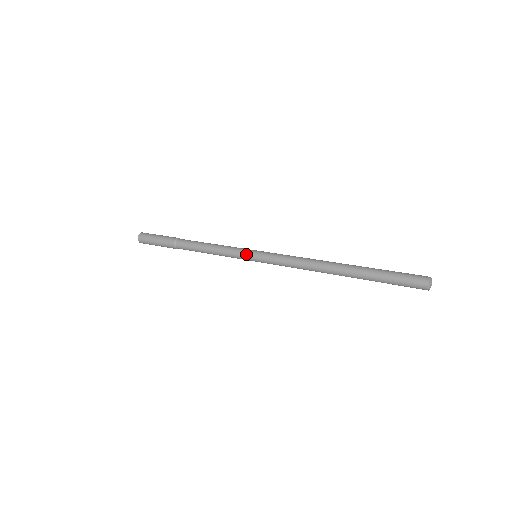
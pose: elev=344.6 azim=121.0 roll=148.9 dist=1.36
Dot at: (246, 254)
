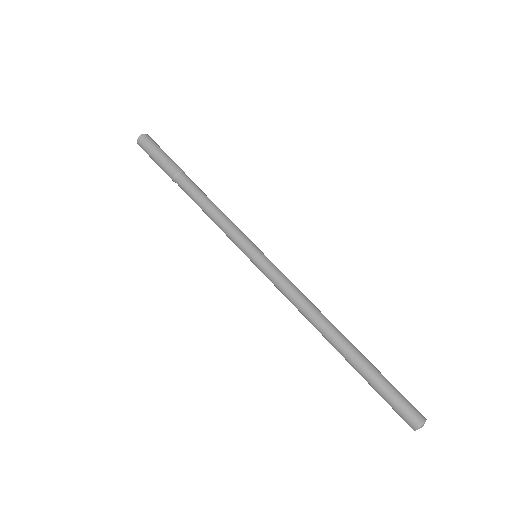
Dot at: (244, 251)
